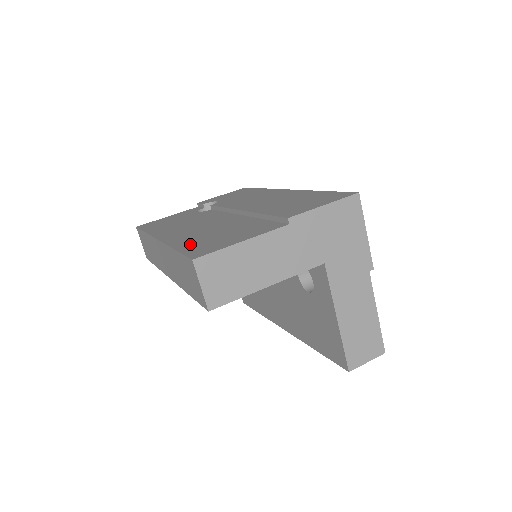
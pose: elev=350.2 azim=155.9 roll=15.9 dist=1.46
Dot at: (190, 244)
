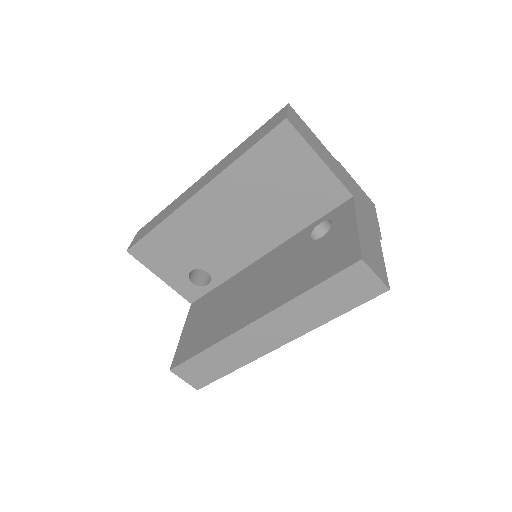
Dot at: occluded
